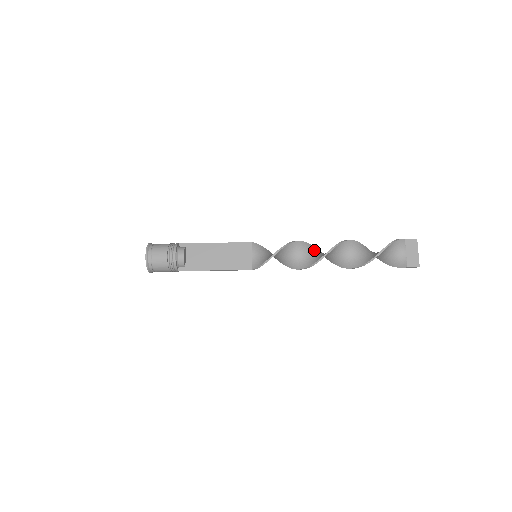
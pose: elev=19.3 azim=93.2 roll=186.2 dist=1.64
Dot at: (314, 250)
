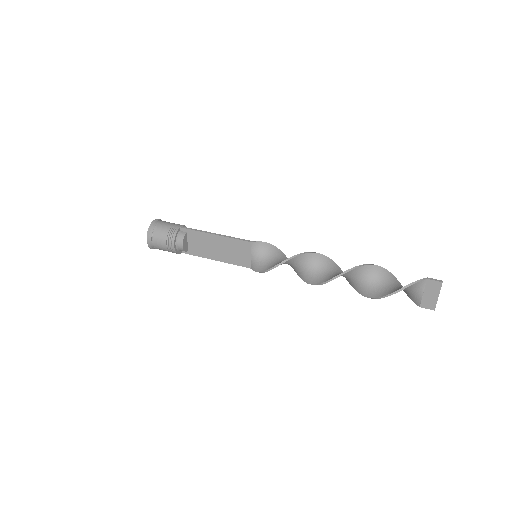
Dot at: (319, 262)
